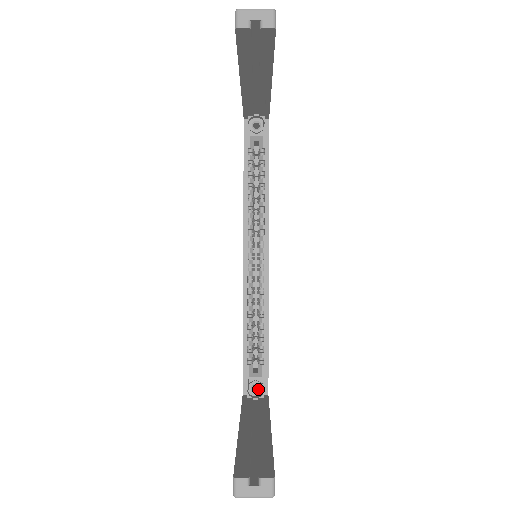
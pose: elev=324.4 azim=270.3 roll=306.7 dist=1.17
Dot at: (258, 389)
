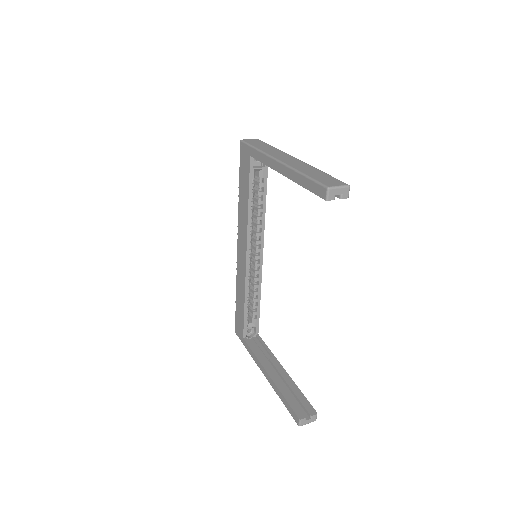
Dot at: (251, 331)
